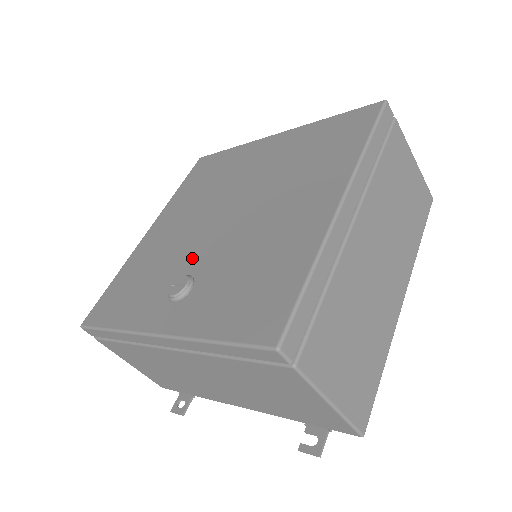
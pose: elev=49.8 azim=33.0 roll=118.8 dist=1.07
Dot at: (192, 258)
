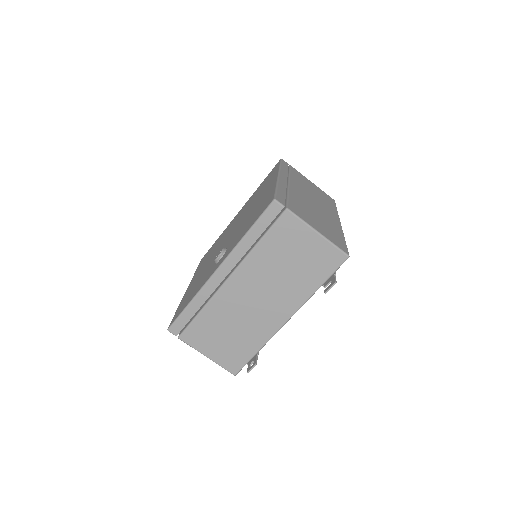
Dot at: occluded
